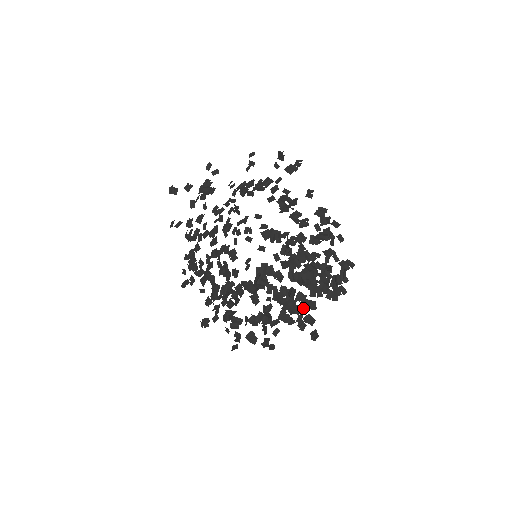
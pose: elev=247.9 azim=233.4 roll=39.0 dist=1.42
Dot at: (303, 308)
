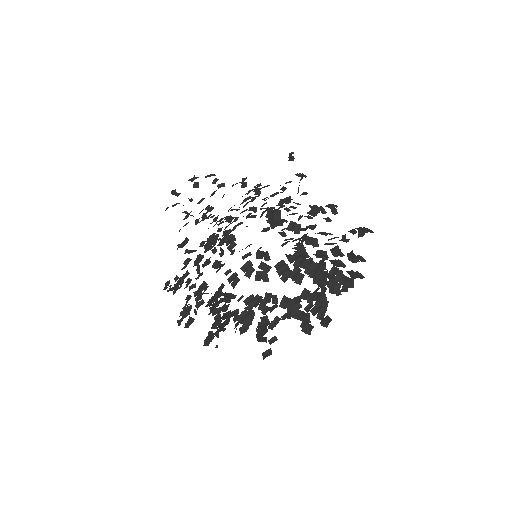
Dot at: (313, 277)
